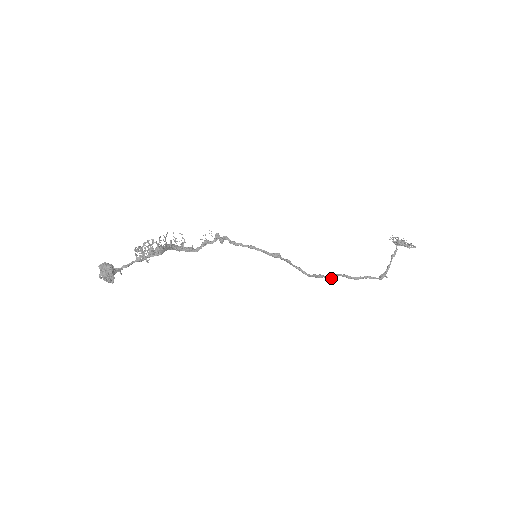
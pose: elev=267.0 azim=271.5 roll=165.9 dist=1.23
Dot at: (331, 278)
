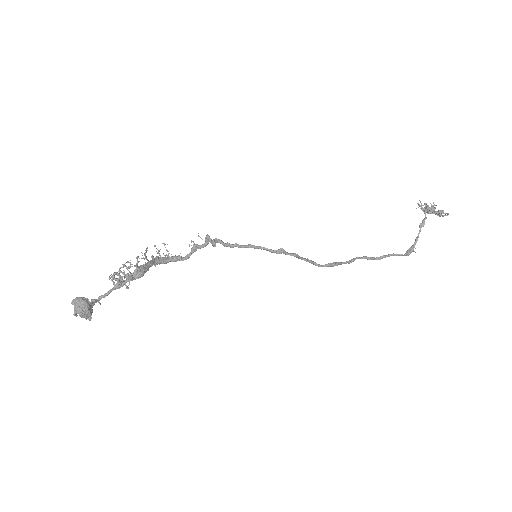
Dot at: (348, 263)
